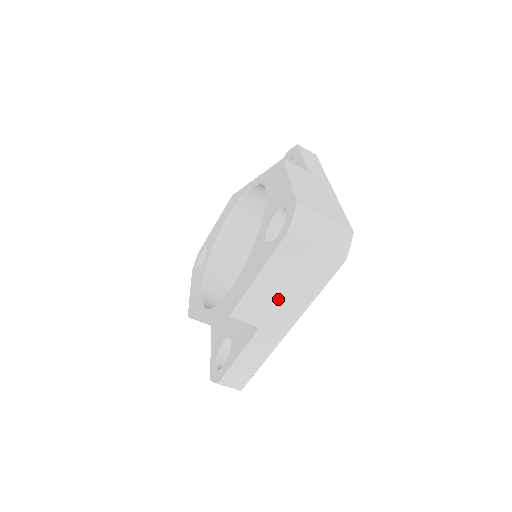
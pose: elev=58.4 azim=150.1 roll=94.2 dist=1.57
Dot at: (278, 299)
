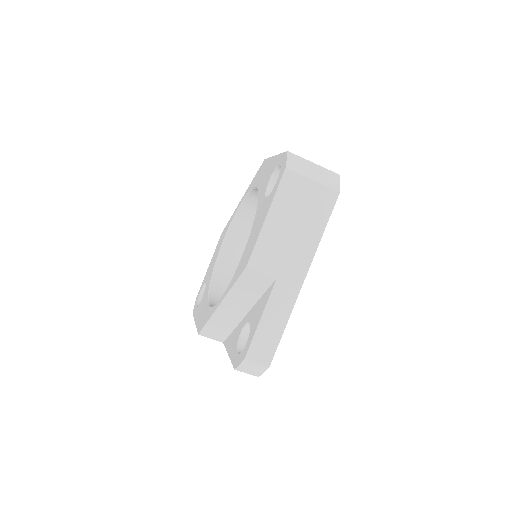
Dot at: (289, 241)
